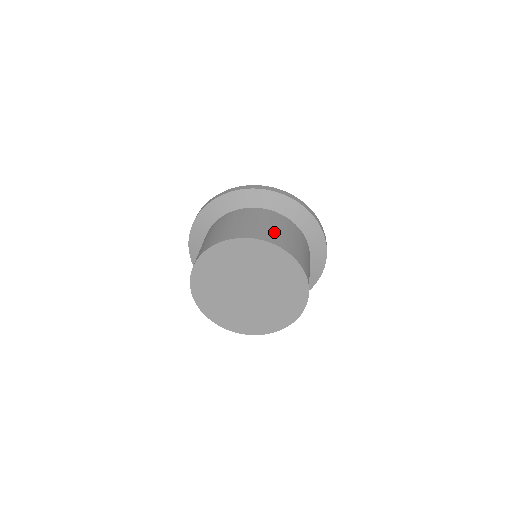
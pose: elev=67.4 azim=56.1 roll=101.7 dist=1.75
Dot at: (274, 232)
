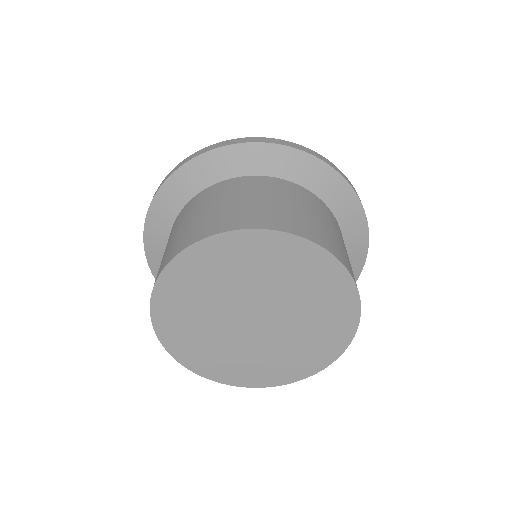
Dot at: (234, 210)
